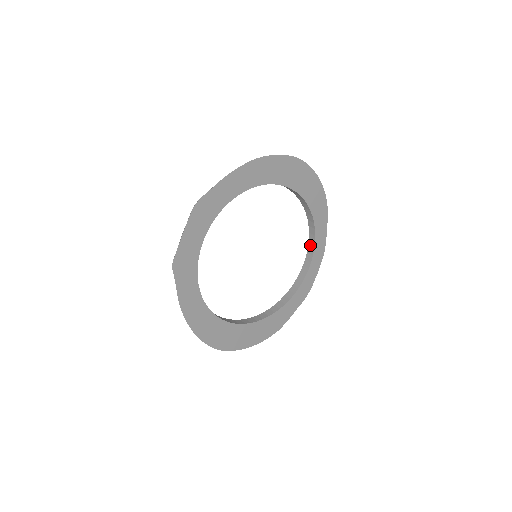
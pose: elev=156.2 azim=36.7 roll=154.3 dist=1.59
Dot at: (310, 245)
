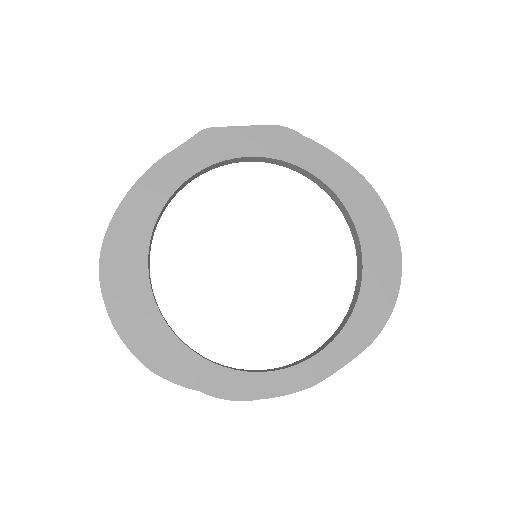
Dot at: (306, 357)
